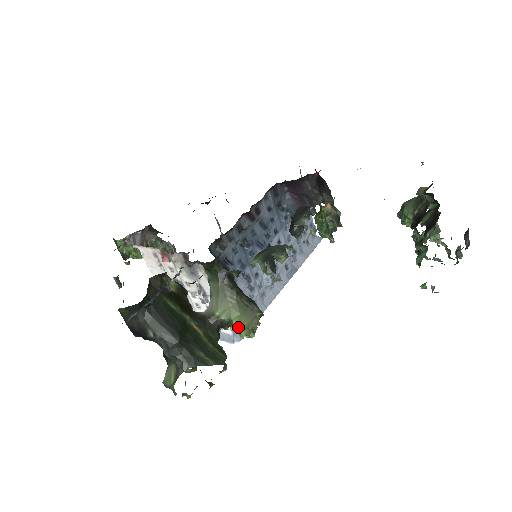
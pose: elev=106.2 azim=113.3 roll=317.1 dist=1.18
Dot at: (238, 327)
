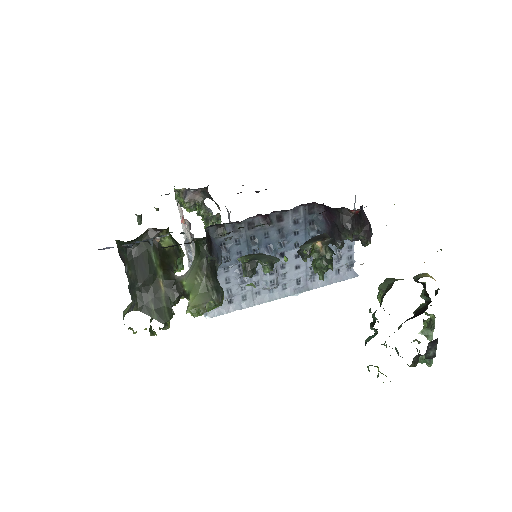
Dot at: (189, 302)
